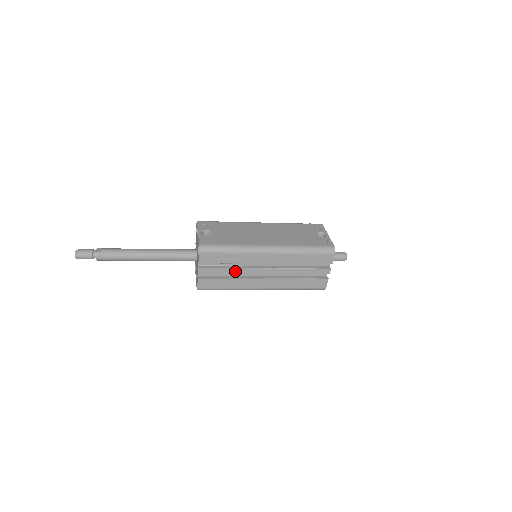
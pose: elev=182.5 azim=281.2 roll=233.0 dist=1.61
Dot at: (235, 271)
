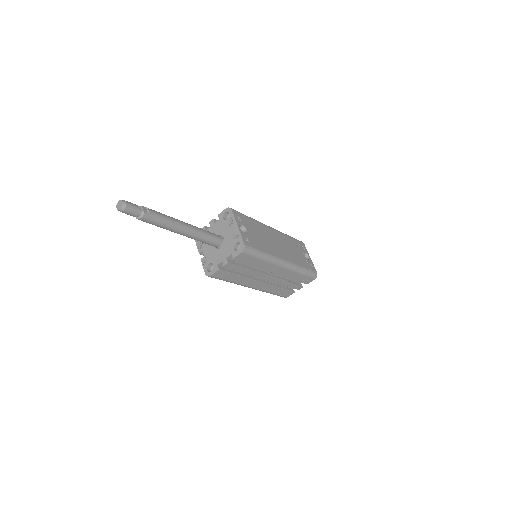
Dot at: (249, 272)
